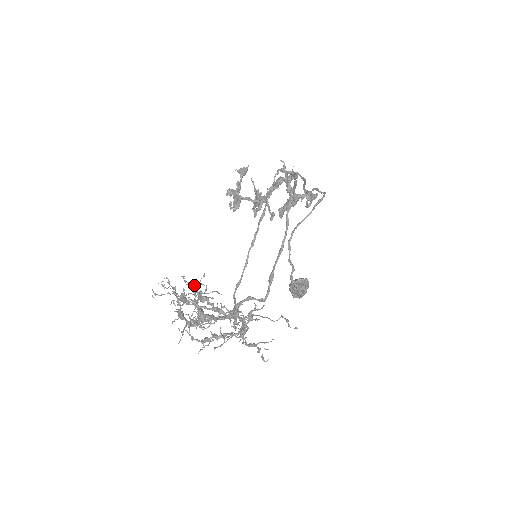
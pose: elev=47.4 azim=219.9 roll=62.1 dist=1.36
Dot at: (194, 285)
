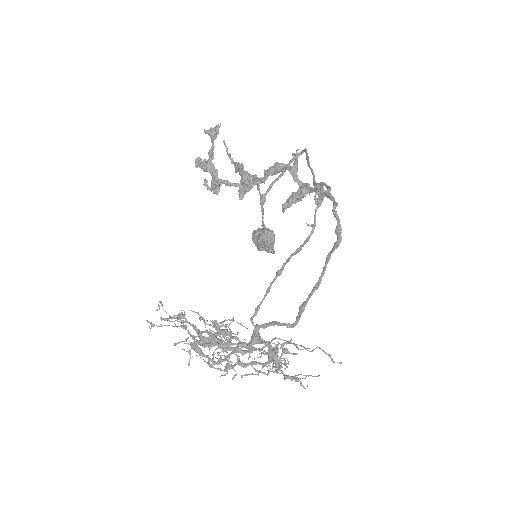
Dot at: (218, 328)
